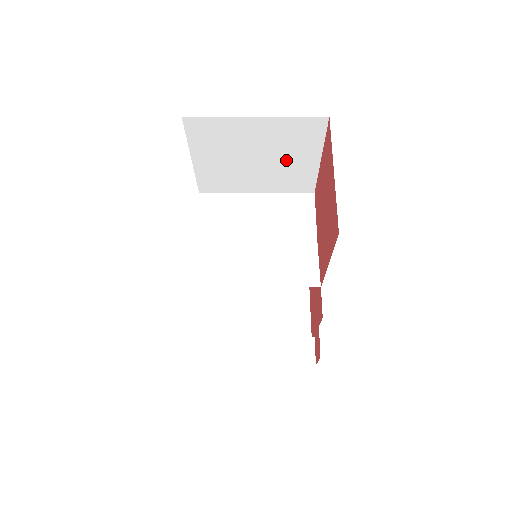
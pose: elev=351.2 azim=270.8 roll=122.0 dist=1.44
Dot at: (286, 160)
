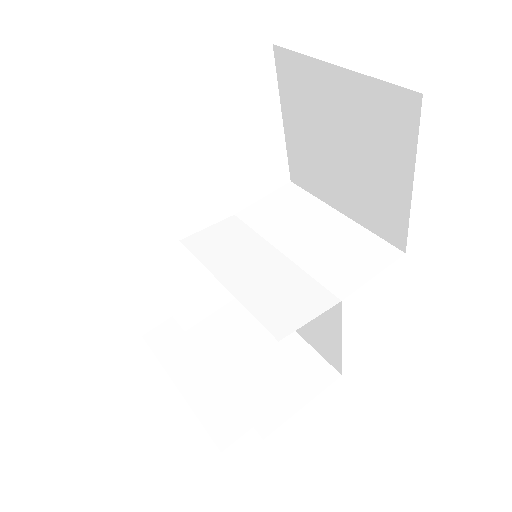
Dot at: (371, 167)
